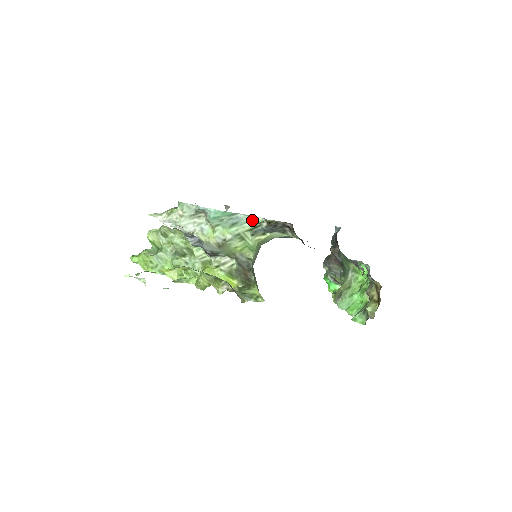
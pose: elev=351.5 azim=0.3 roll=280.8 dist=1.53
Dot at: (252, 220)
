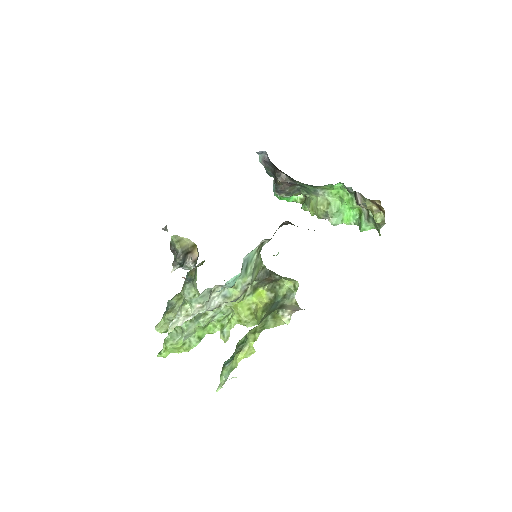
Dot at: (256, 250)
